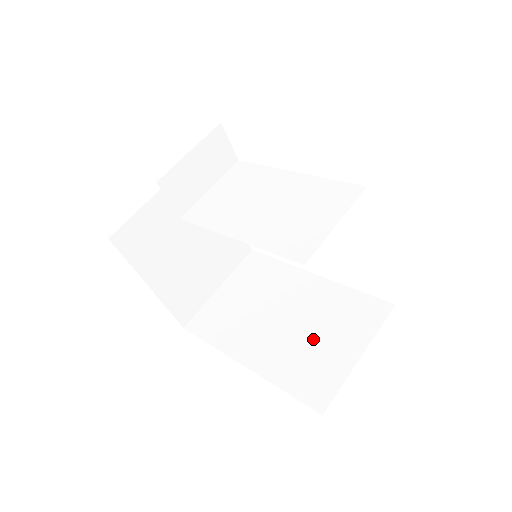
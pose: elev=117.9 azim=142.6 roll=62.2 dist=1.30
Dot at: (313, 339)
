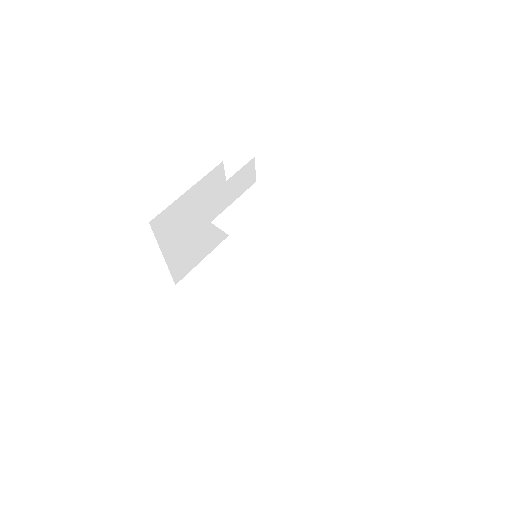
Dot at: (277, 314)
